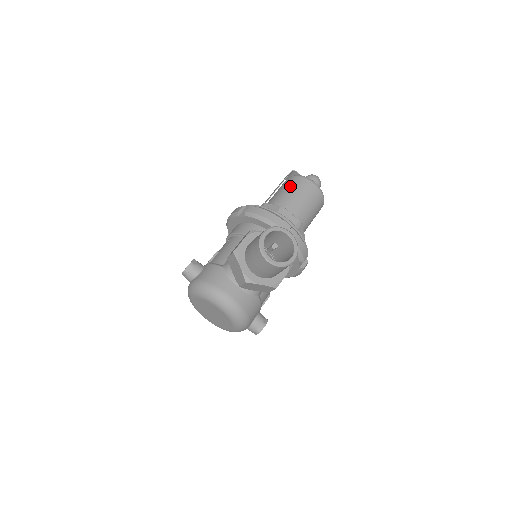
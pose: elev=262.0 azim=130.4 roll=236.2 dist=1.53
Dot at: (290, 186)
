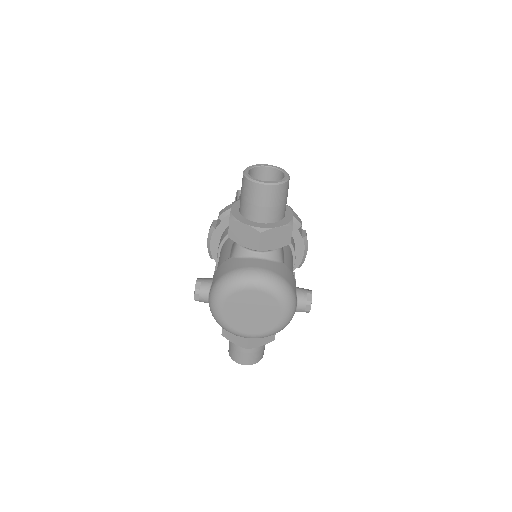
Dot at: occluded
